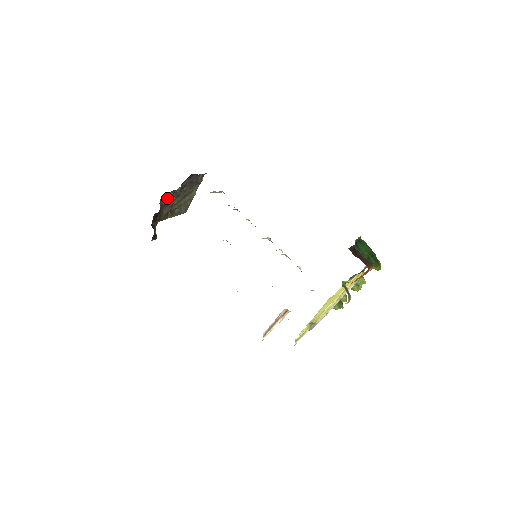
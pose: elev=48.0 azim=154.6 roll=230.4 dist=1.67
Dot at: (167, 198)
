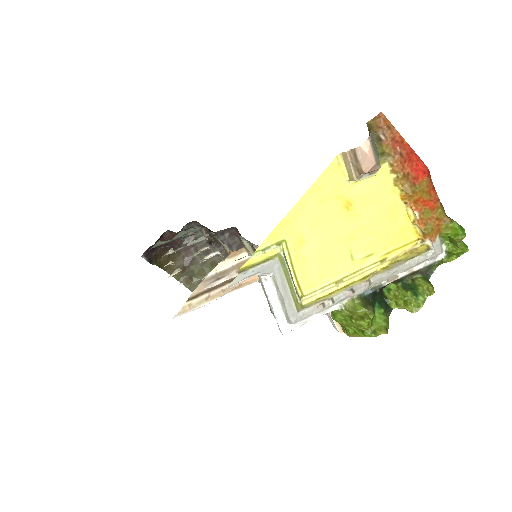
Dot at: (193, 236)
